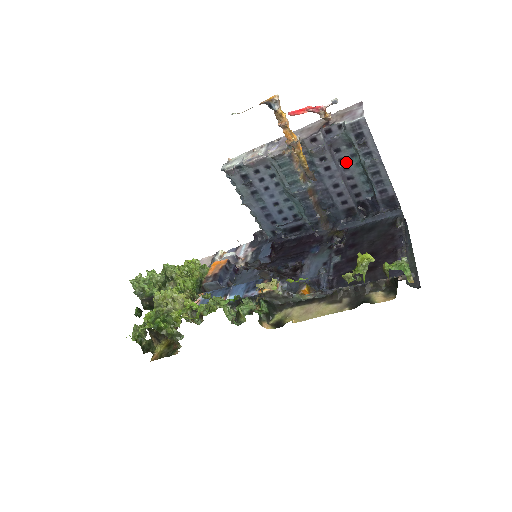
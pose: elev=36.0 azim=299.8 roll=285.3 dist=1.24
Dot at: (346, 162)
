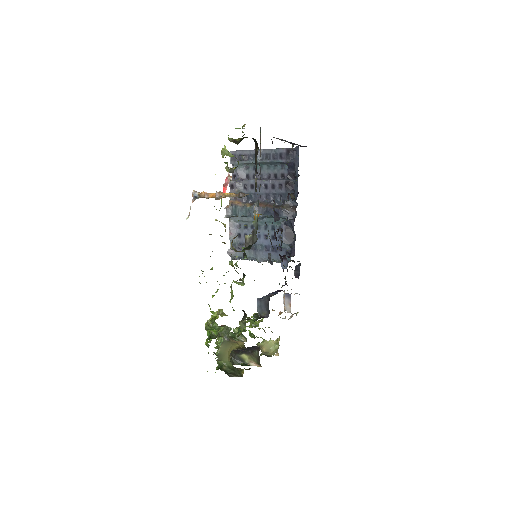
Dot at: (257, 174)
